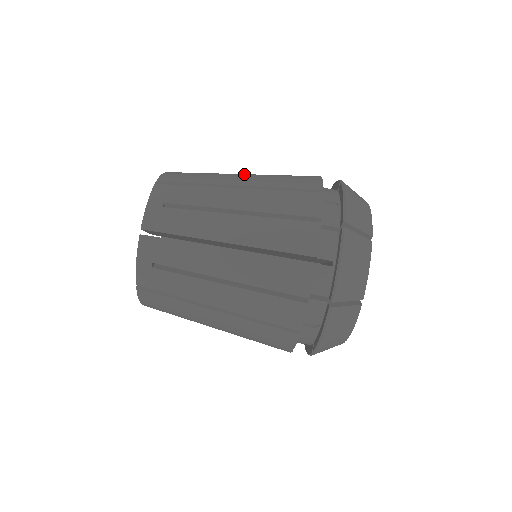
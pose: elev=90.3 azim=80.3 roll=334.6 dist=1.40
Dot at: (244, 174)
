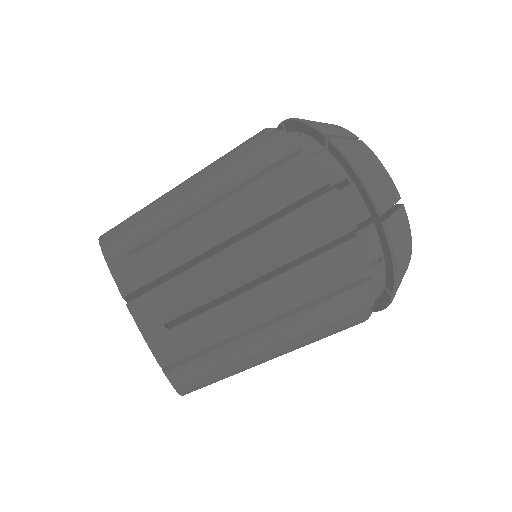
Dot at: occluded
